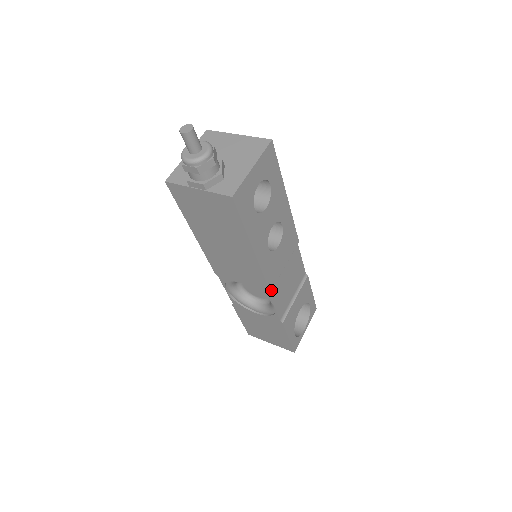
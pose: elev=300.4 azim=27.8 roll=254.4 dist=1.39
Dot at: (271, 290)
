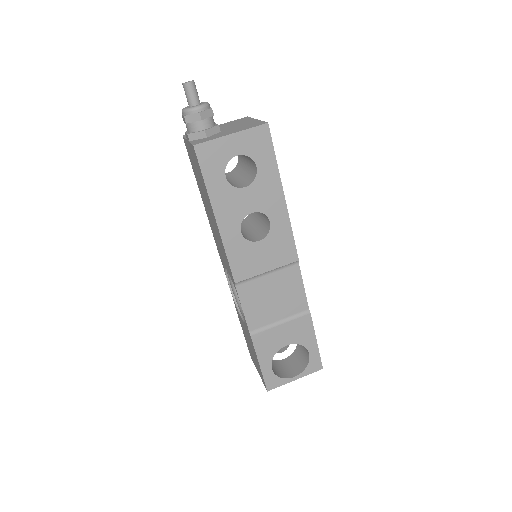
Dot at: (240, 284)
